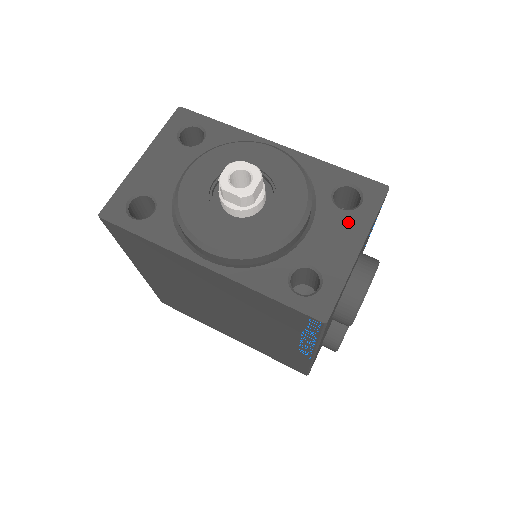
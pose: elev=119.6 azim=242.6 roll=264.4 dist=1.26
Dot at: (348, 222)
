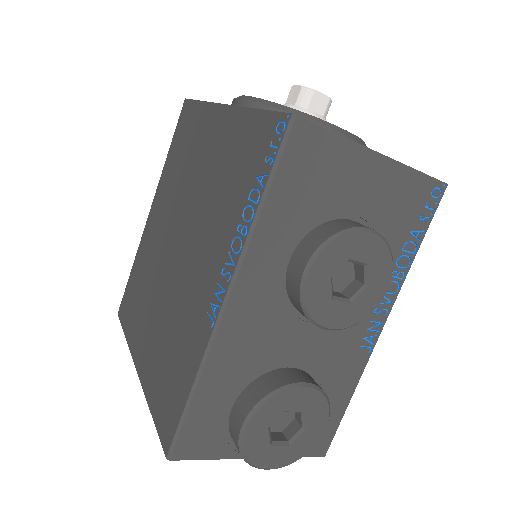
Dot at: occluded
